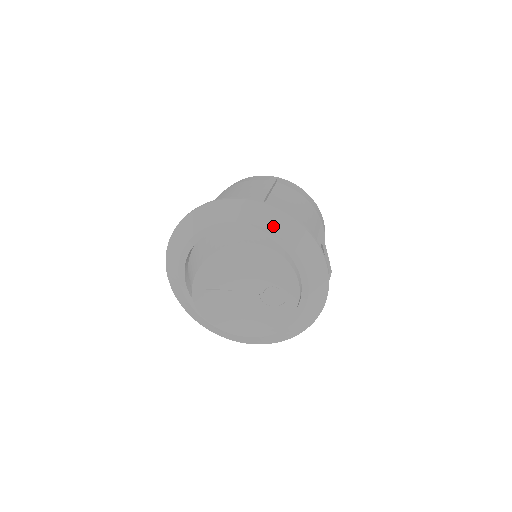
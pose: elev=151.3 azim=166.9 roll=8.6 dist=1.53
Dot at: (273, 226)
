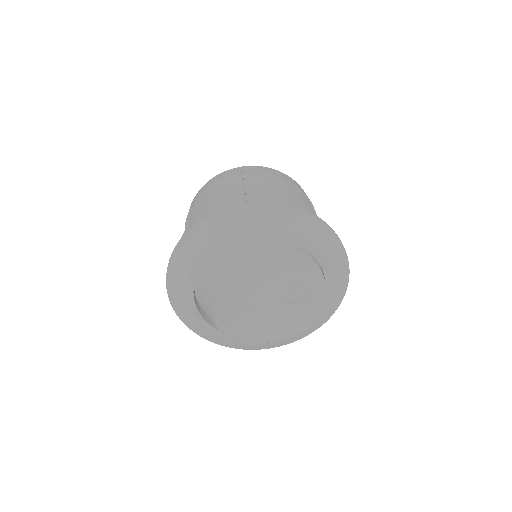
Dot at: (278, 224)
